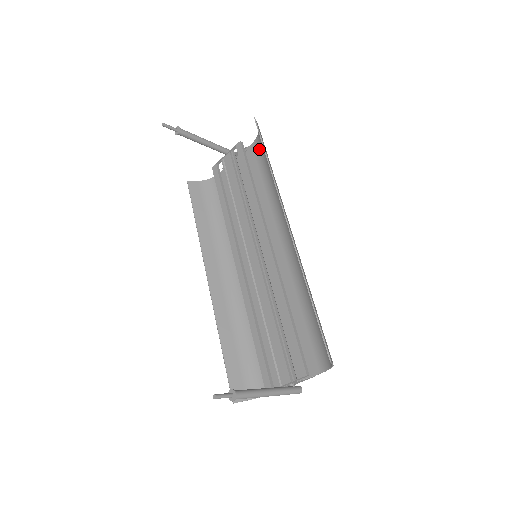
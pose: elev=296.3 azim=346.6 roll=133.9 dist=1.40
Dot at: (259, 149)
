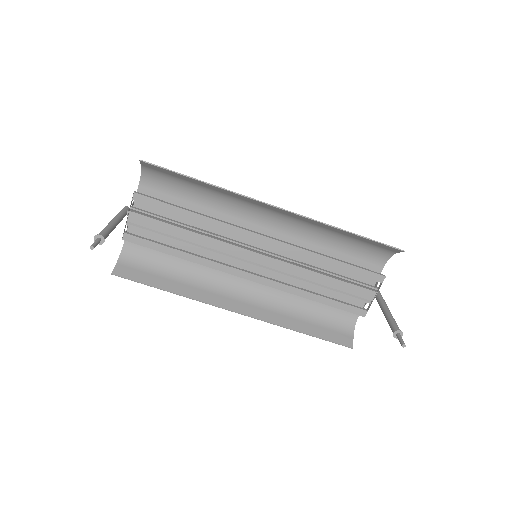
Dot at: (156, 182)
